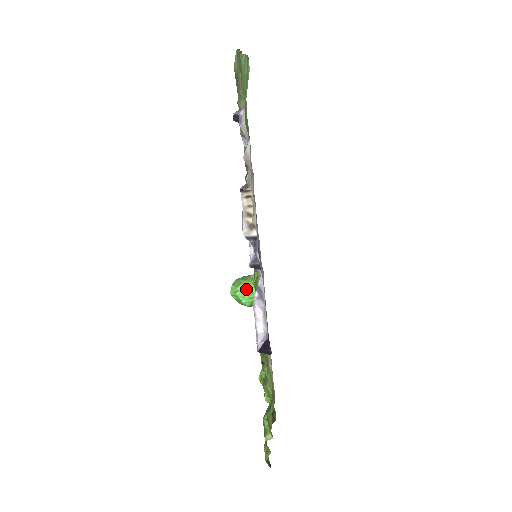
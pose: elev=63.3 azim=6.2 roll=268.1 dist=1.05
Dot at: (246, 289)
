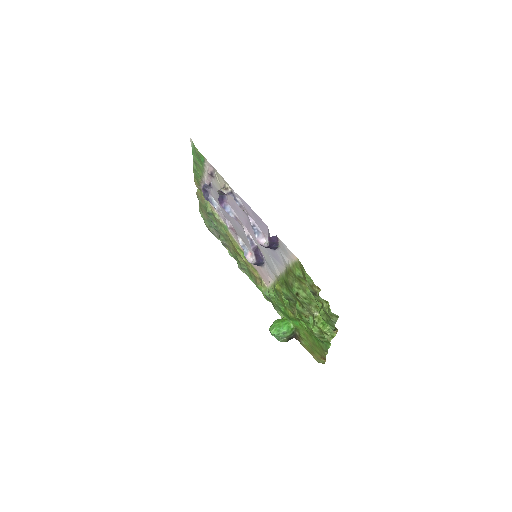
Dot at: (278, 322)
